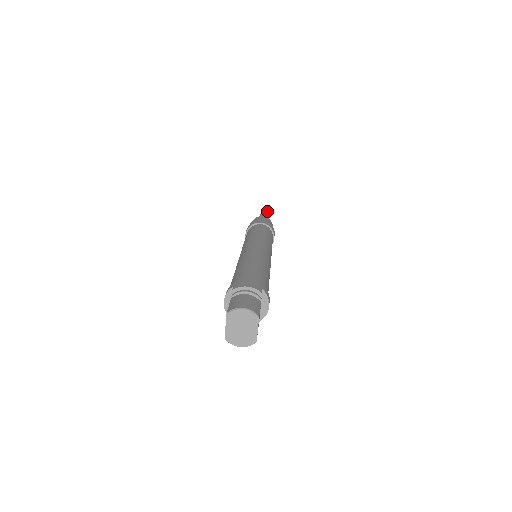
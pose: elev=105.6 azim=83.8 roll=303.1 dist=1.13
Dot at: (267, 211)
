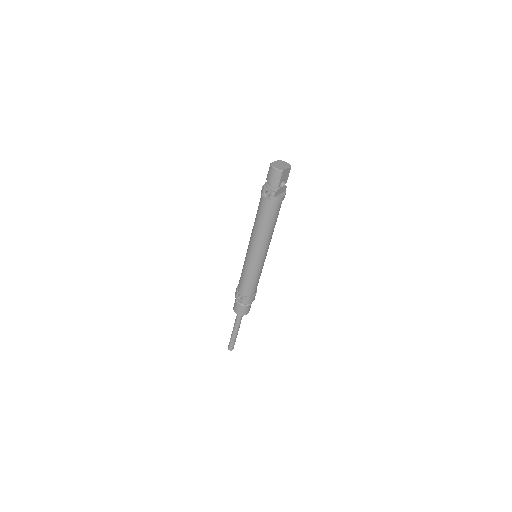
Dot at: occluded
